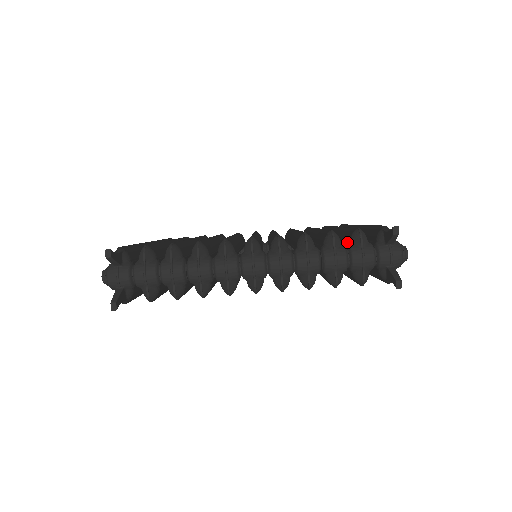
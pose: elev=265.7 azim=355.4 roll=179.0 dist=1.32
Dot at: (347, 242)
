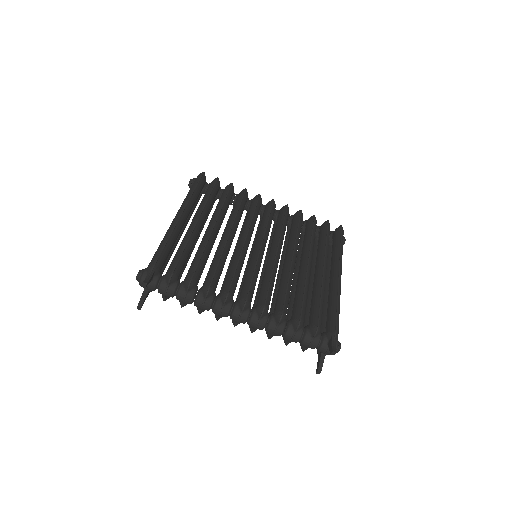
Dot at: (309, 321)
